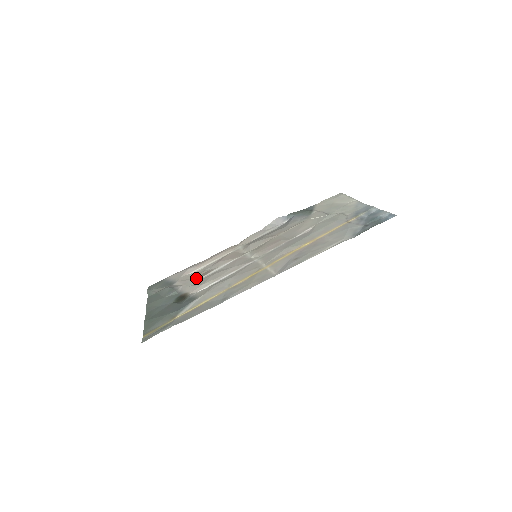
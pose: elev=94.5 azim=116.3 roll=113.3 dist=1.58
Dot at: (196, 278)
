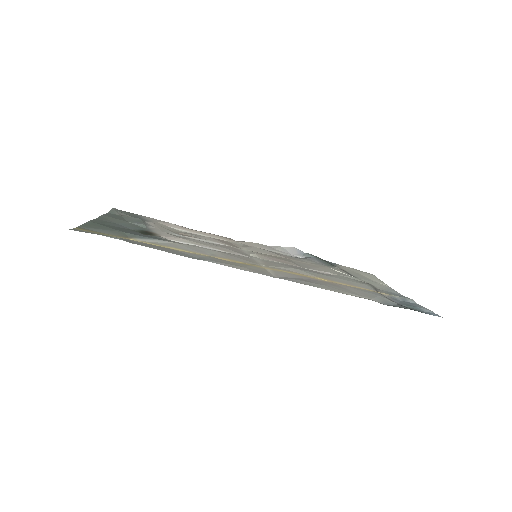
Dot at: (175, 232)
